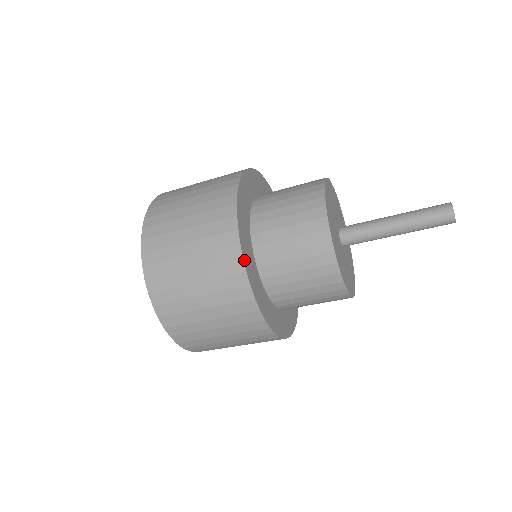
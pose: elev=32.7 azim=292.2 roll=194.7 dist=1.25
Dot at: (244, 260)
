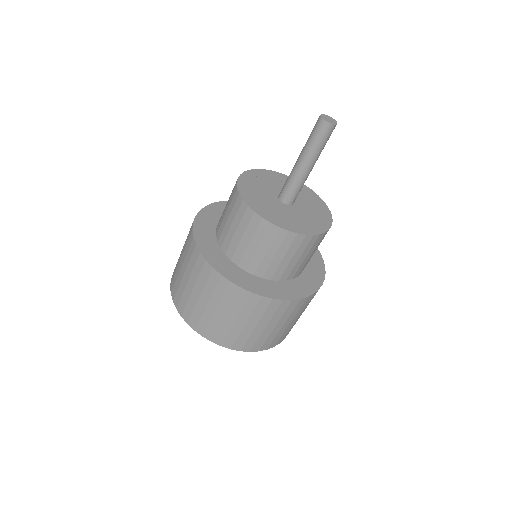
Dot at: (215, 268)
